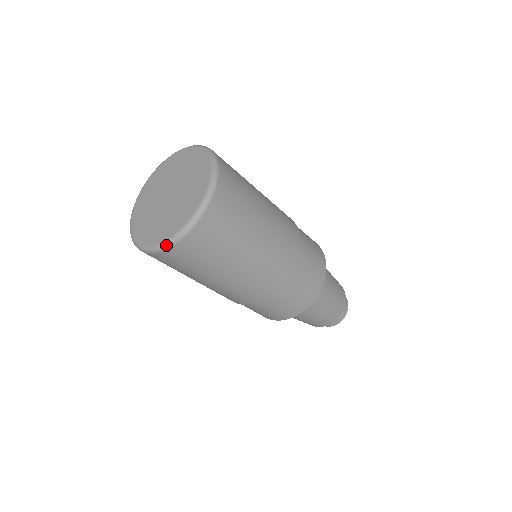
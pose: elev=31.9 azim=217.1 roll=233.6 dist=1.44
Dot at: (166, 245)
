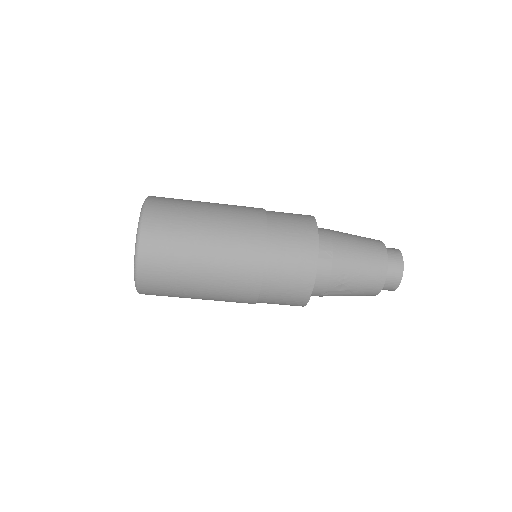
Dot at: (135, 267)
